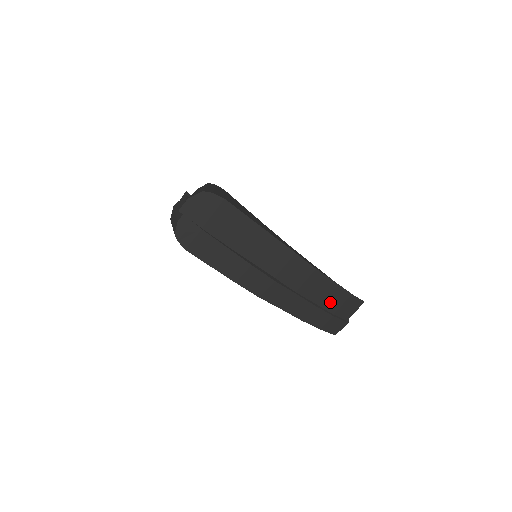
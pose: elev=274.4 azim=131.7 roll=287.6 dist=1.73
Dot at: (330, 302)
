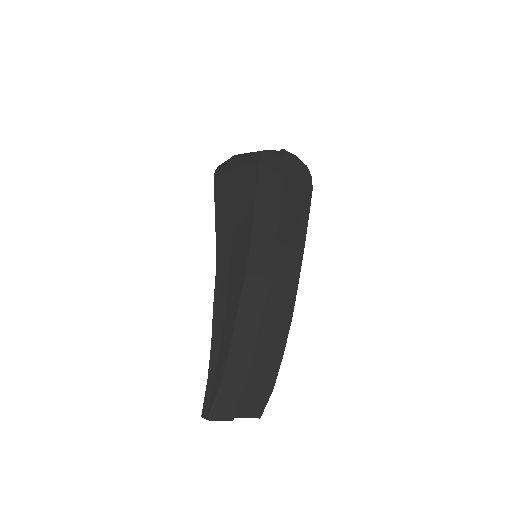
Dot at: (259, 369)
